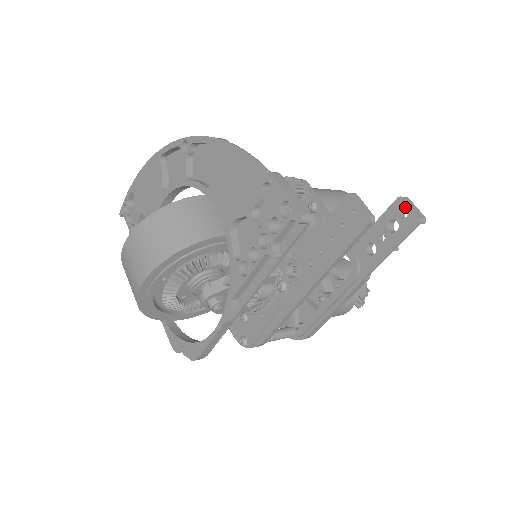
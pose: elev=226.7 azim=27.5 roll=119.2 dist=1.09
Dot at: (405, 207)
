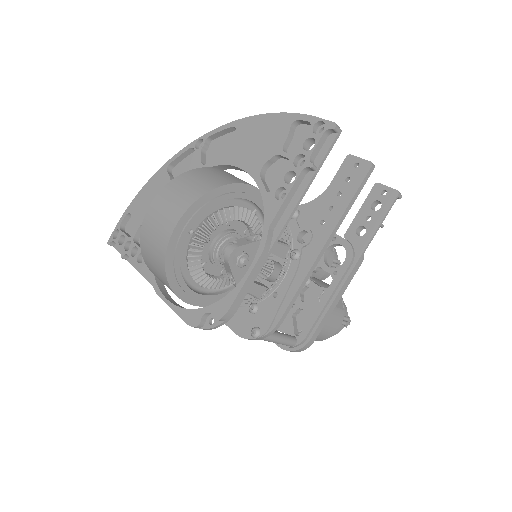
Dot at: (383, 188)
